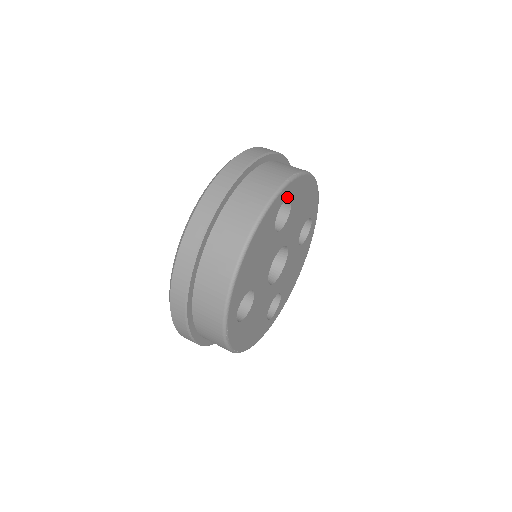
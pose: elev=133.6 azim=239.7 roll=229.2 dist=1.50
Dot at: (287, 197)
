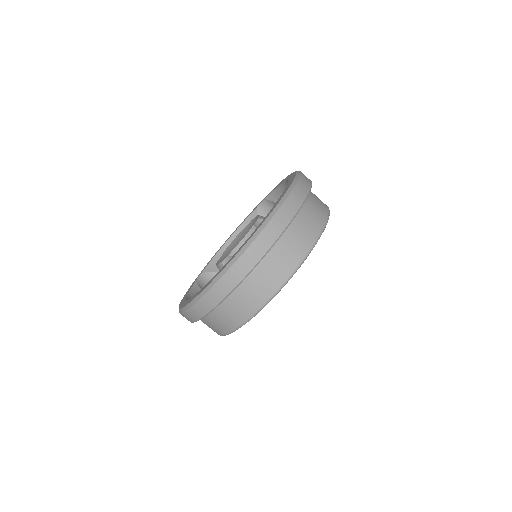
Dot at: occluded
